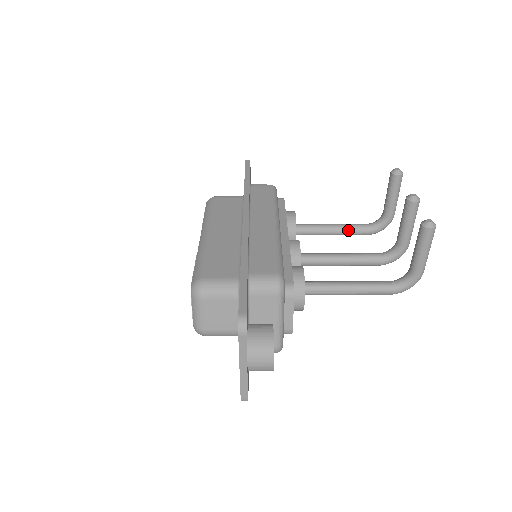
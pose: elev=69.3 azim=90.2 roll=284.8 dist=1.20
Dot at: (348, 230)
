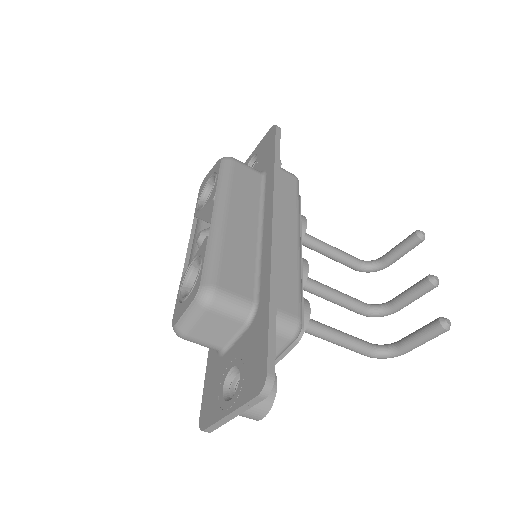
Dot at: (343, 259)
